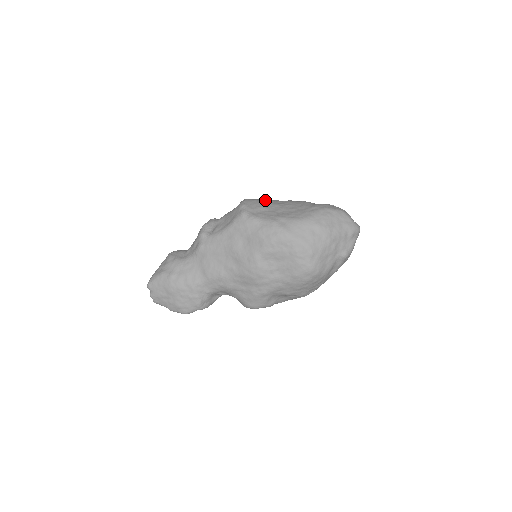
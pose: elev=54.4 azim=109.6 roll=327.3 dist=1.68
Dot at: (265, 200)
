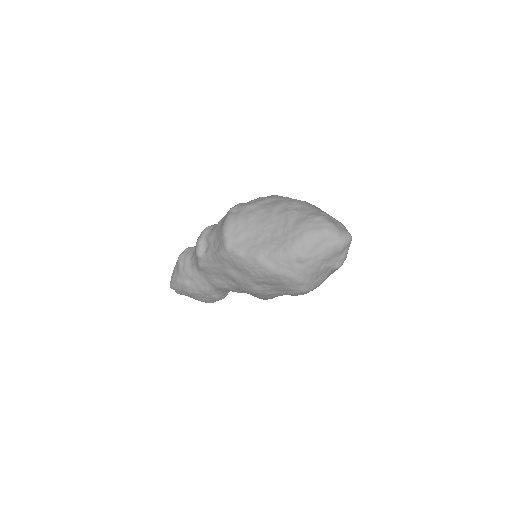
Dot at: (247, 216)
